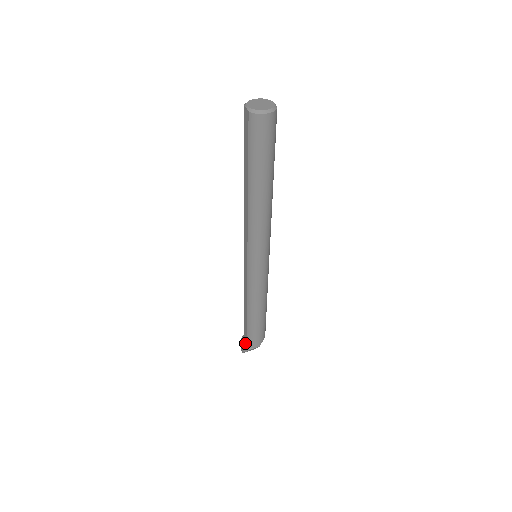
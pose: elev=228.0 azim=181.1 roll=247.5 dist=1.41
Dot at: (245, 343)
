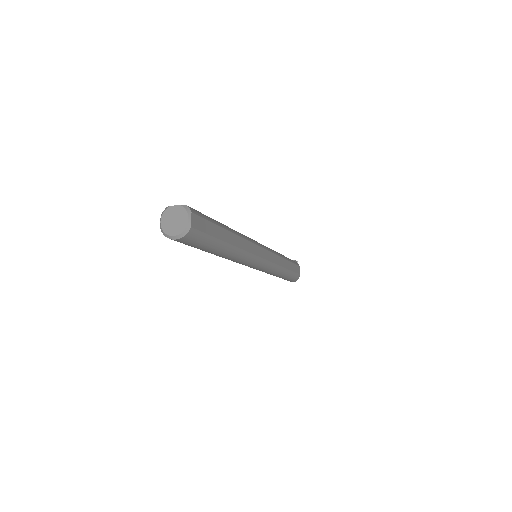
Dot at: occluded
